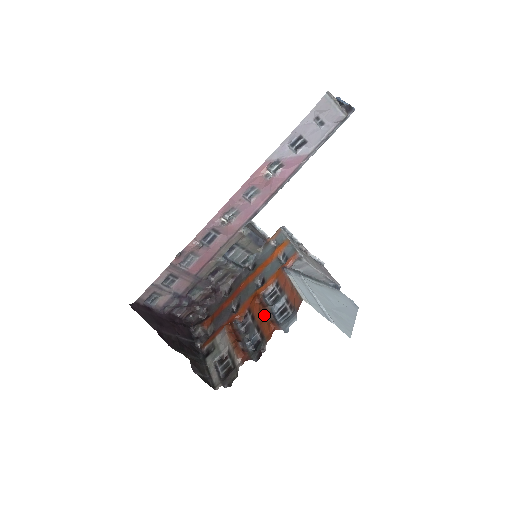
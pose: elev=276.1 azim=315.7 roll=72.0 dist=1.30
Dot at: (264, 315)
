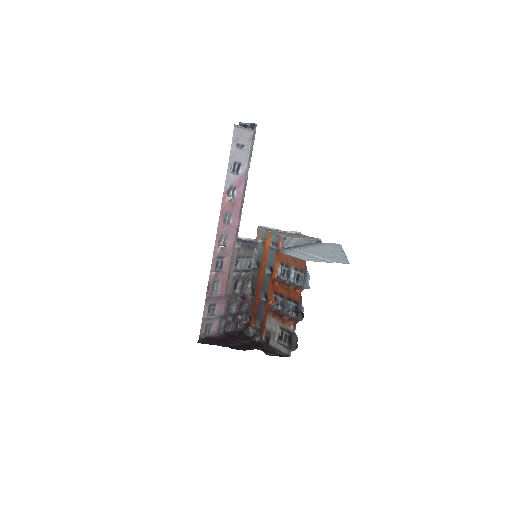
Dot at: (288, 288)
